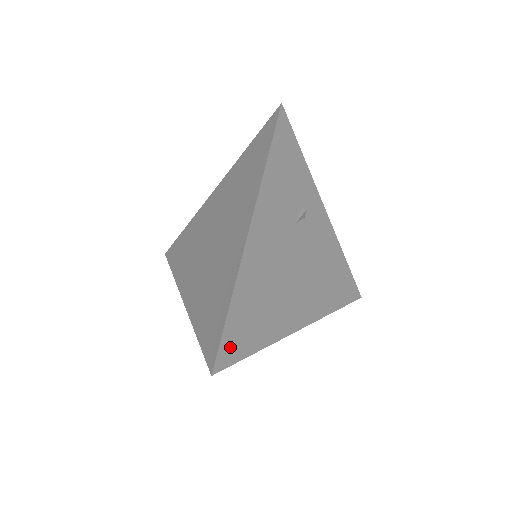
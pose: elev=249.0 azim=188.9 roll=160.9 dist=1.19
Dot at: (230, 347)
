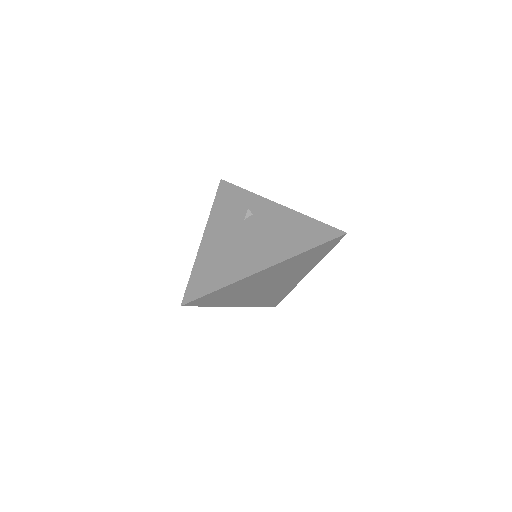
Dot at: (194, 291)
